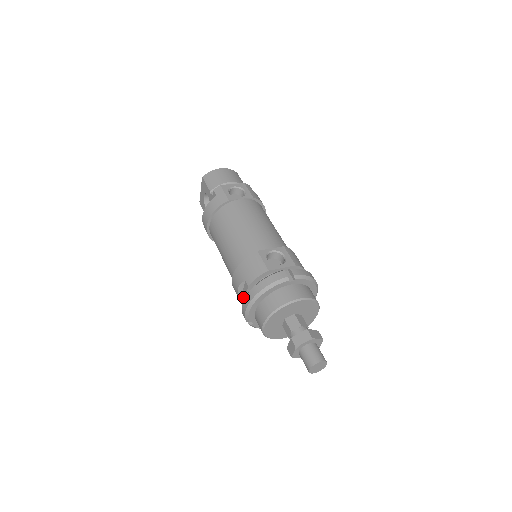
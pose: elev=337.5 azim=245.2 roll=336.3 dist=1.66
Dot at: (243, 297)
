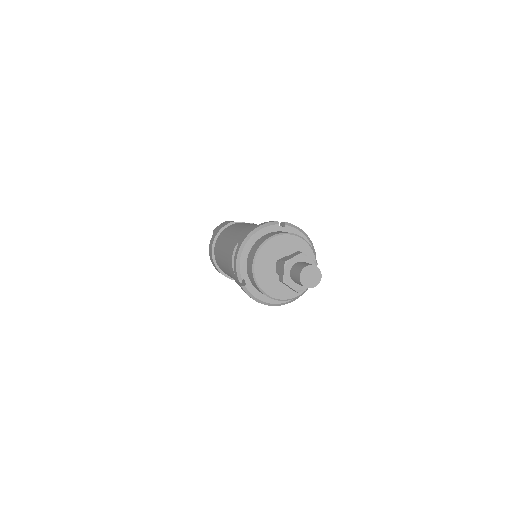
Dot at: occluded
